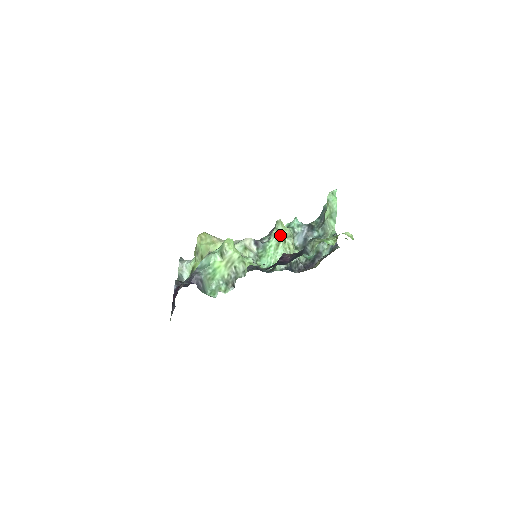
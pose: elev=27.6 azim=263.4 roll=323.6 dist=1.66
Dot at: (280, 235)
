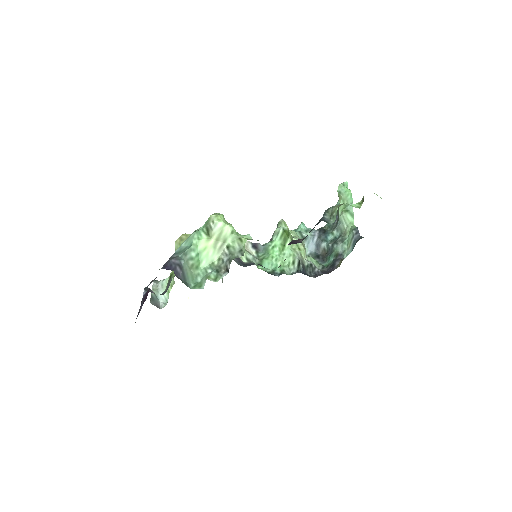
Dot at: (285, 232)
